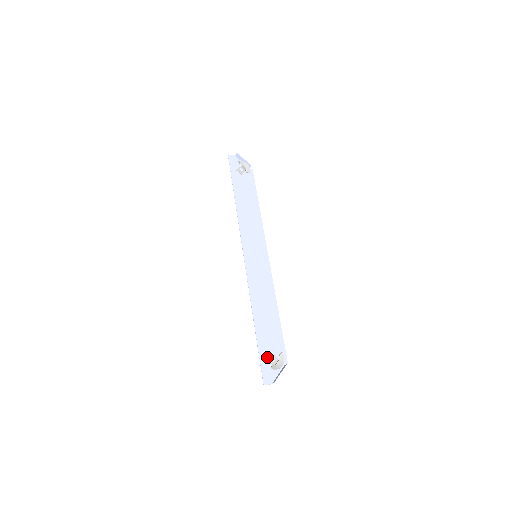
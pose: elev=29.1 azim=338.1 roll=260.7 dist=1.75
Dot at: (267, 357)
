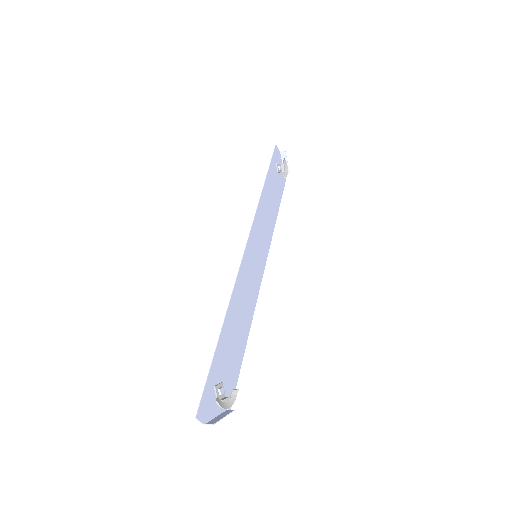
Dot at: (216, 382)
